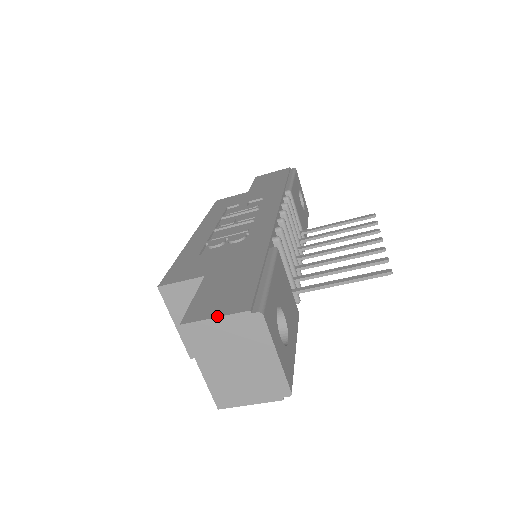
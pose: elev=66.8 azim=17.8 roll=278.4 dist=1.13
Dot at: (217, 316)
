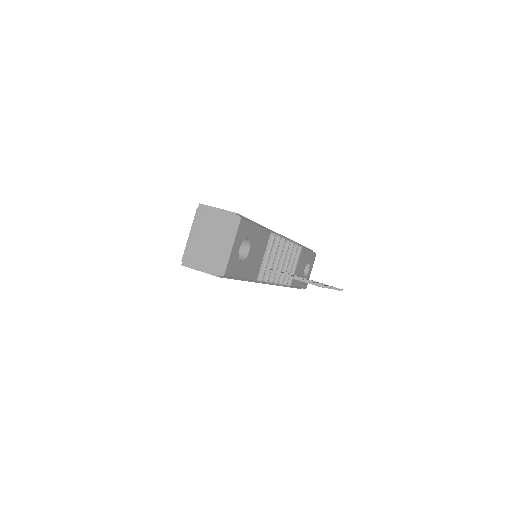
Dot at: occluded
